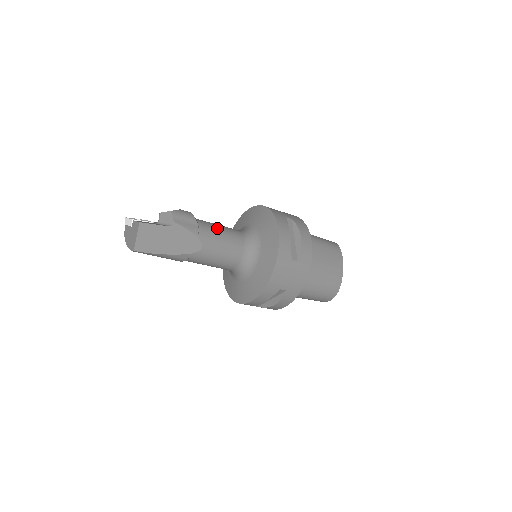
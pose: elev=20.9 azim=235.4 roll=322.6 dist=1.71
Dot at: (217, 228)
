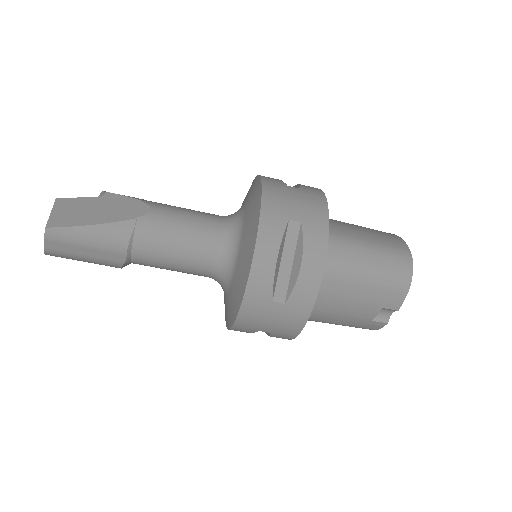
Dot at: occluded
